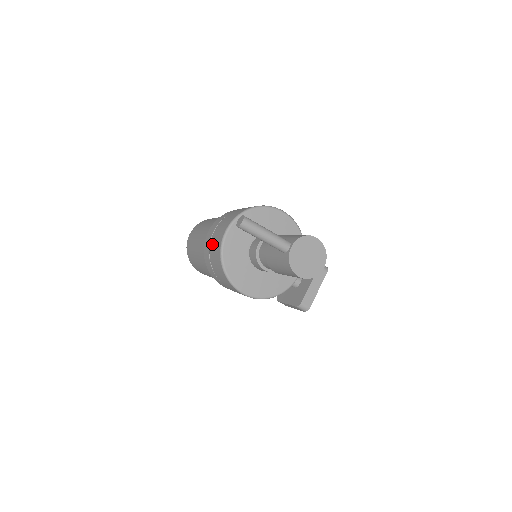
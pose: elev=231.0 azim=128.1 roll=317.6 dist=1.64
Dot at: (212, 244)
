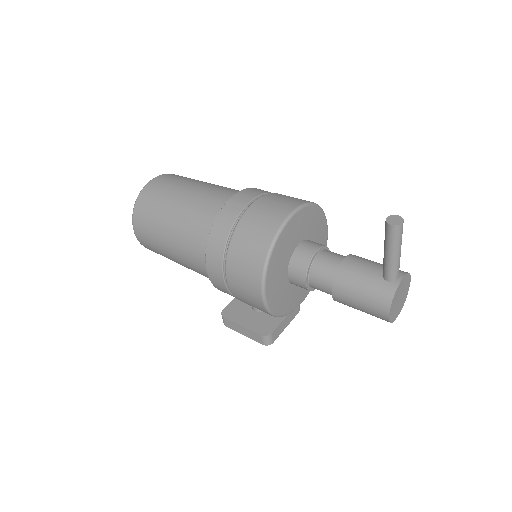
Dot at: (252, 216)
